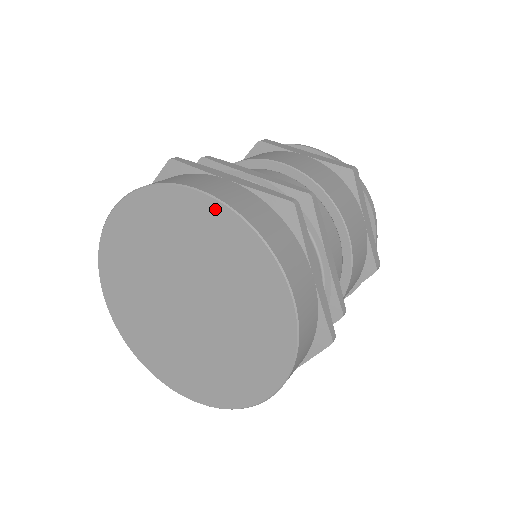
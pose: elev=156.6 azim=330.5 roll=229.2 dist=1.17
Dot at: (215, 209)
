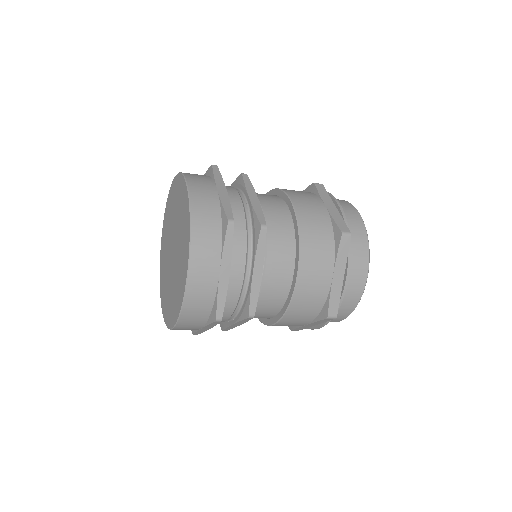
Dot at: (187, 201)
